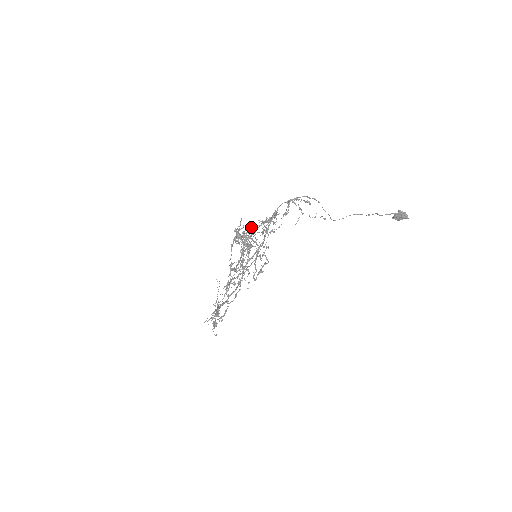
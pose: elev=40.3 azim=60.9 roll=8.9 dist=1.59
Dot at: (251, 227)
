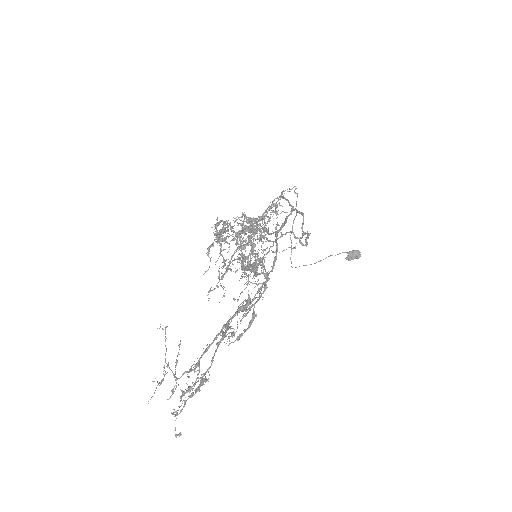
Dot at: (246, 216)
